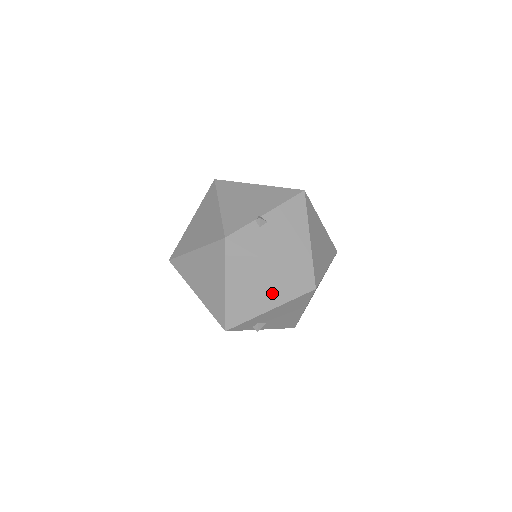
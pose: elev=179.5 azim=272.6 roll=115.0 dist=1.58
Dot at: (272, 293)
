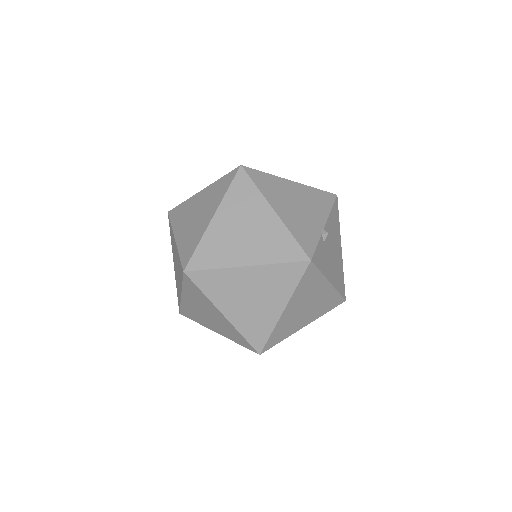
Dot at: (315, 310)
